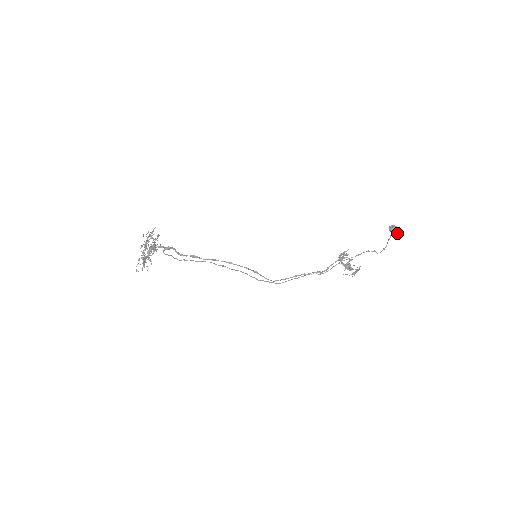
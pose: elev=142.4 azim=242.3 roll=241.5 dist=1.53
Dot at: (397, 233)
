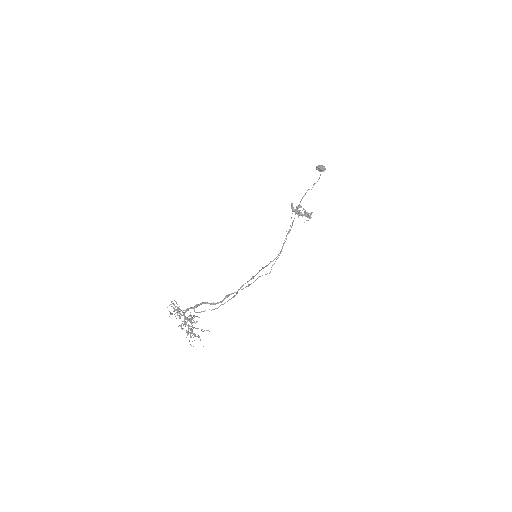
Dot at: (323, 170)
